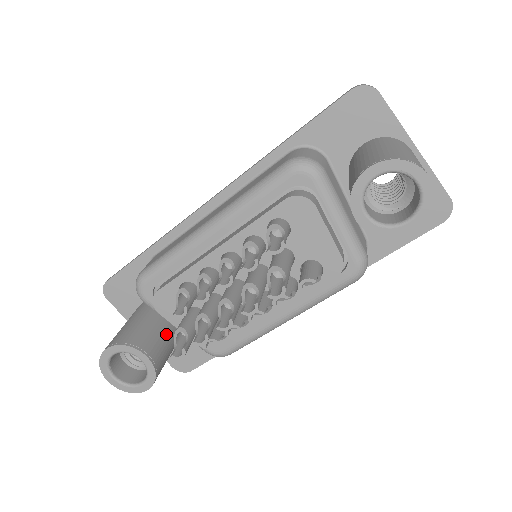
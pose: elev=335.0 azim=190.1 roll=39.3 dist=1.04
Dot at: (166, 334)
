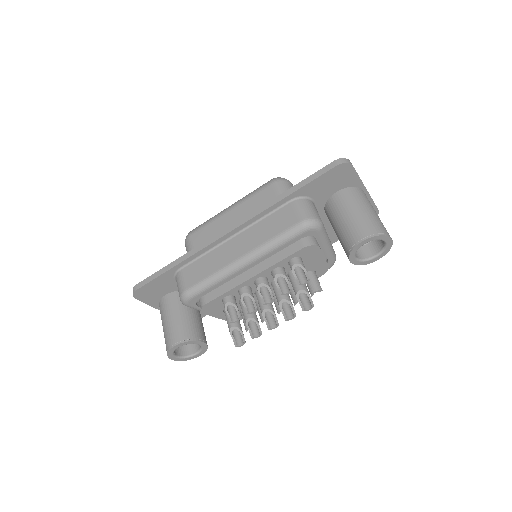
Dot at: (200, 317)
